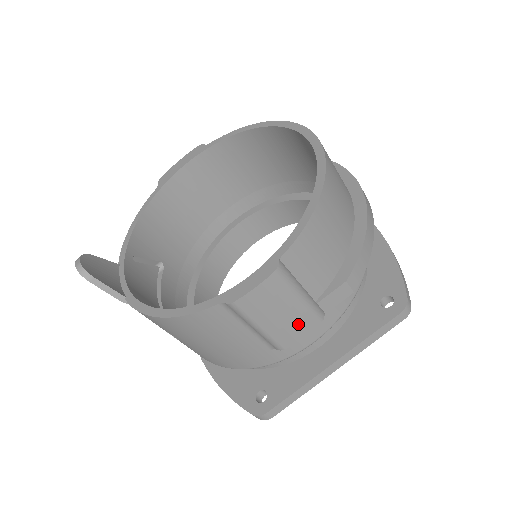
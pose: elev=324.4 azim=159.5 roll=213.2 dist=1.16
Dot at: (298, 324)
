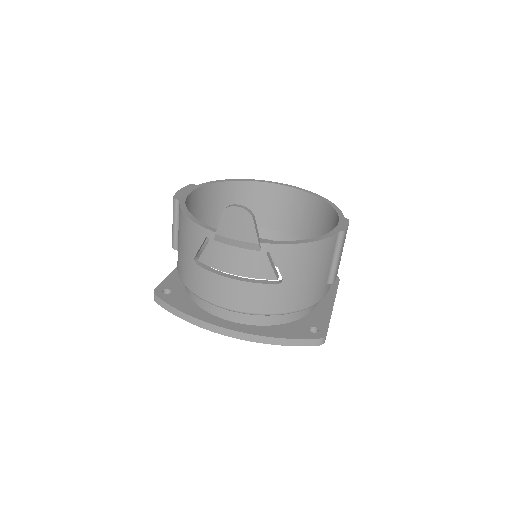
Dot at: (339, 264)
